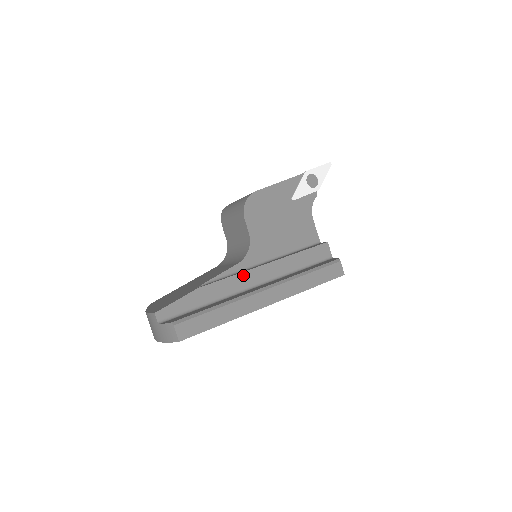
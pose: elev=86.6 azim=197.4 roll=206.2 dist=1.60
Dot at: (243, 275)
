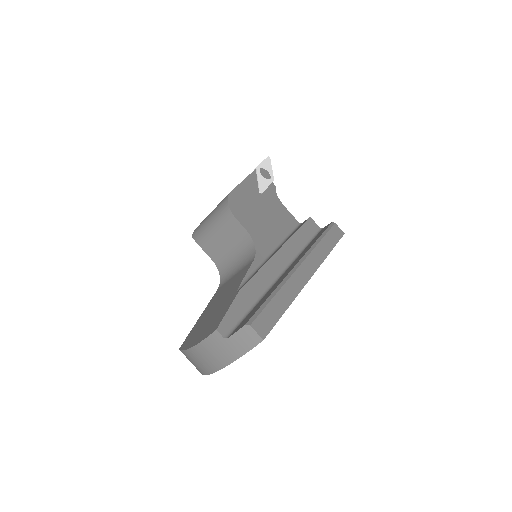
Dot at: (267, 266)
